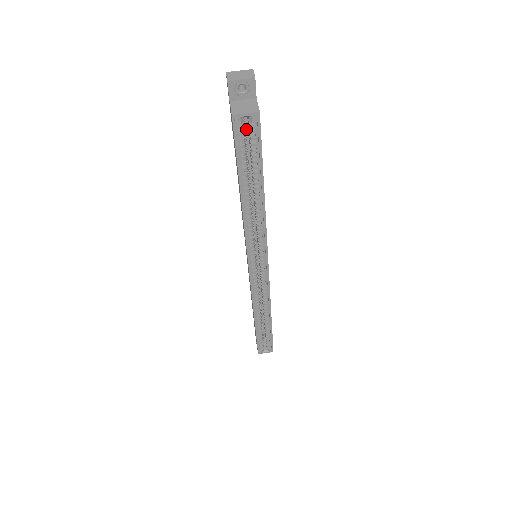
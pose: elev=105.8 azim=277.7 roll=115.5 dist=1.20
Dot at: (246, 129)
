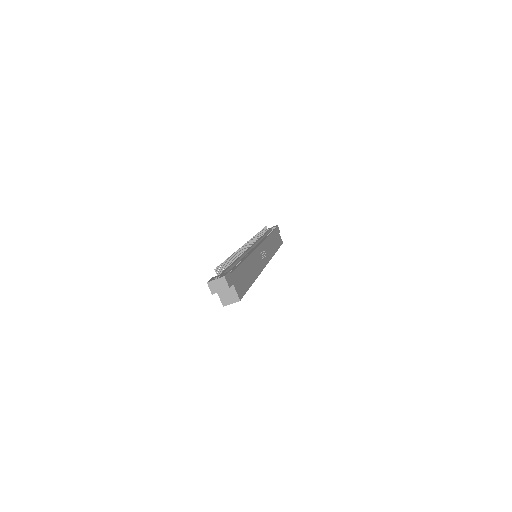
Dot at: occluded
